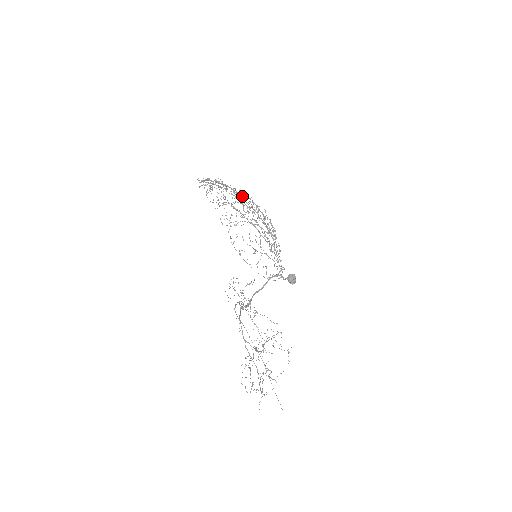
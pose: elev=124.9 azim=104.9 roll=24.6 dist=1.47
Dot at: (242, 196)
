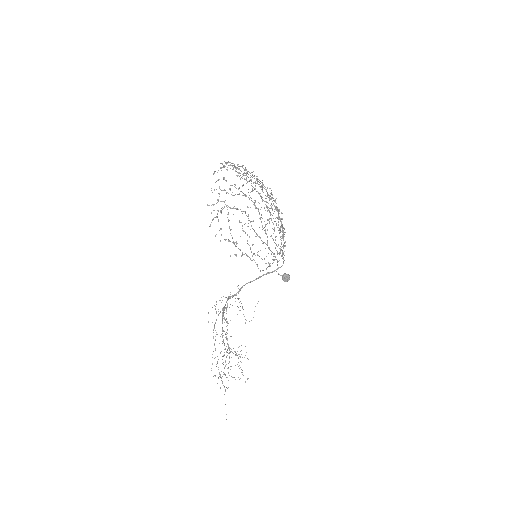
Dot at: occluded
